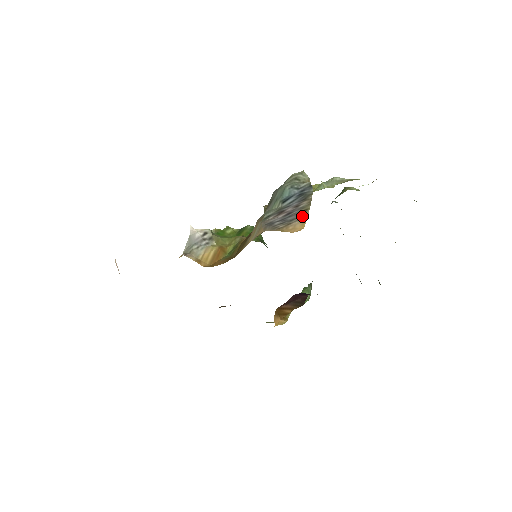
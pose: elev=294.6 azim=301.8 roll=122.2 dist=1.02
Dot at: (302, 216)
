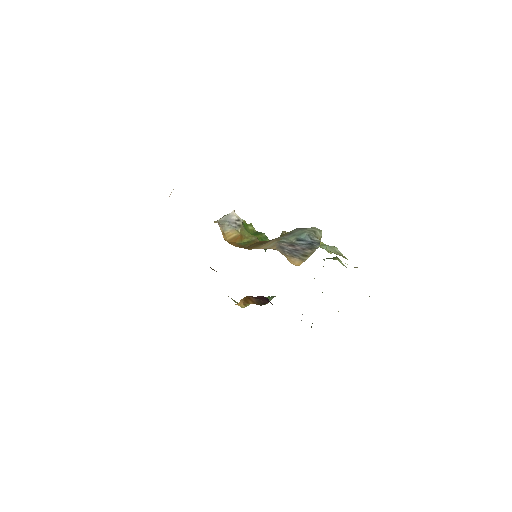
Dot at: (303, 258)
